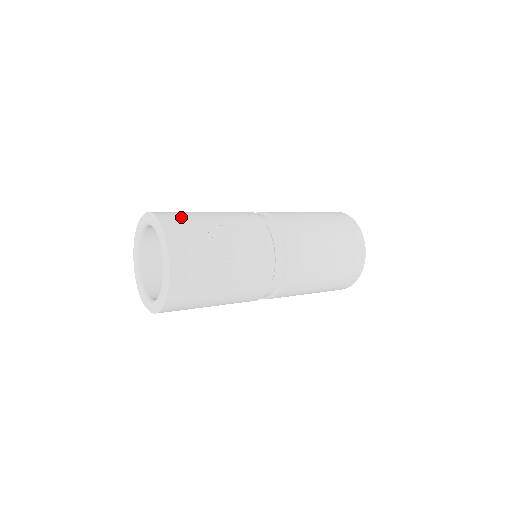
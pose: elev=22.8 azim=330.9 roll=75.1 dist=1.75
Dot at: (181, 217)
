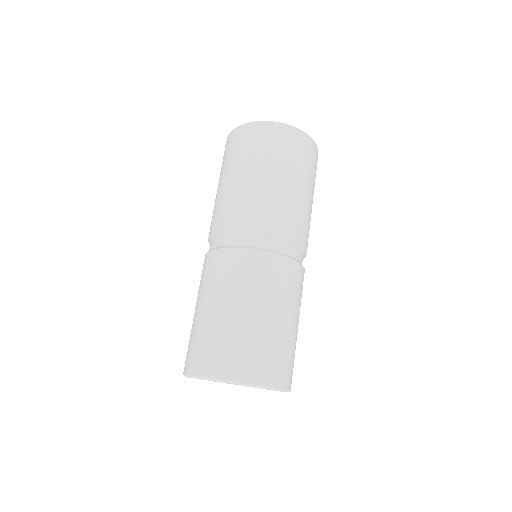
Dot at: (261, 356)
